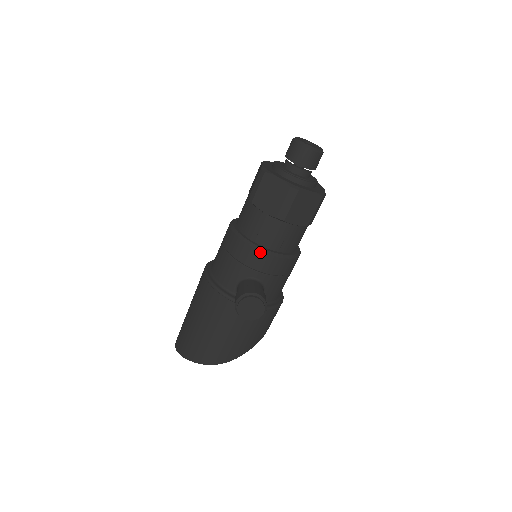
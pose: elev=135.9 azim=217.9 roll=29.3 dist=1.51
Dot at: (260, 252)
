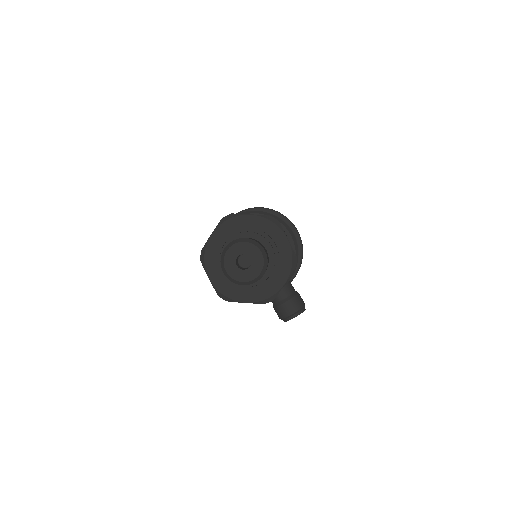
Dot at: occluded
